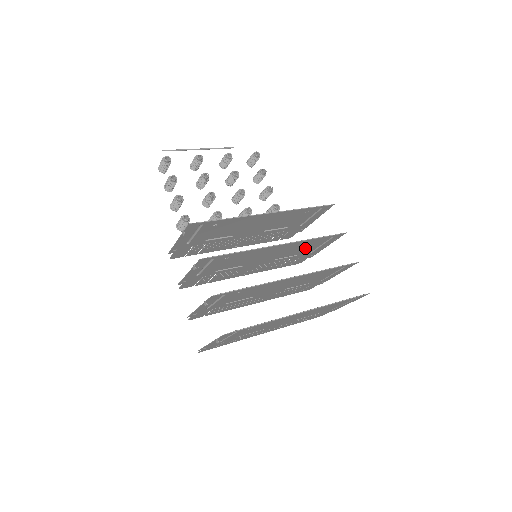
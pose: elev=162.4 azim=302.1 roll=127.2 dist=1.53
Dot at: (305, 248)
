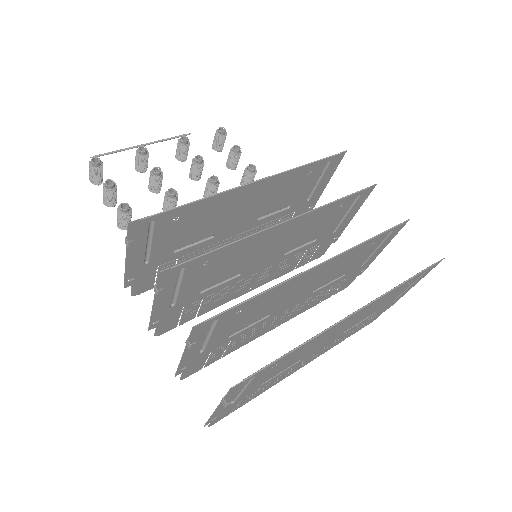
Dot at: (324, 224)
